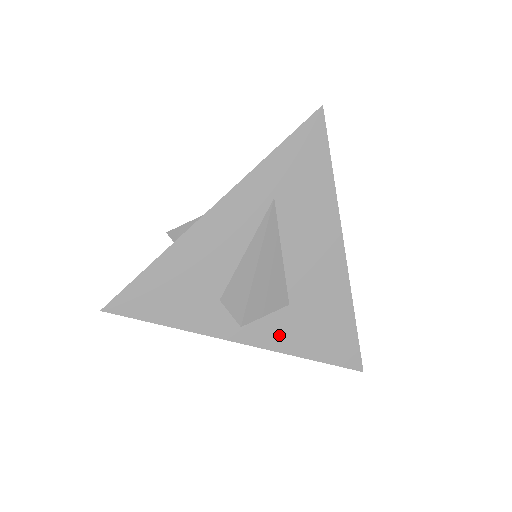
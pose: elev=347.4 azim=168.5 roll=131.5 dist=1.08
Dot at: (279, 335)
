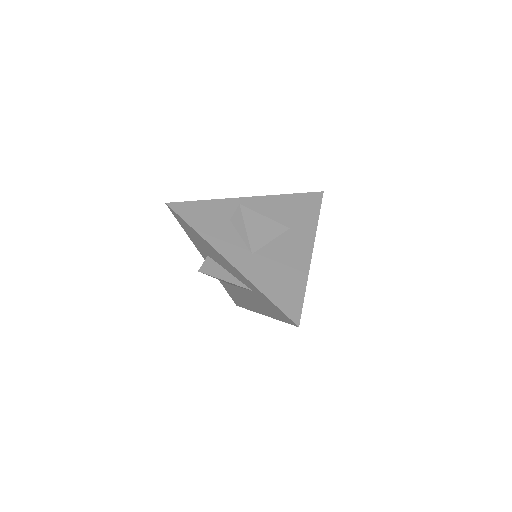
Dot at: occluded
